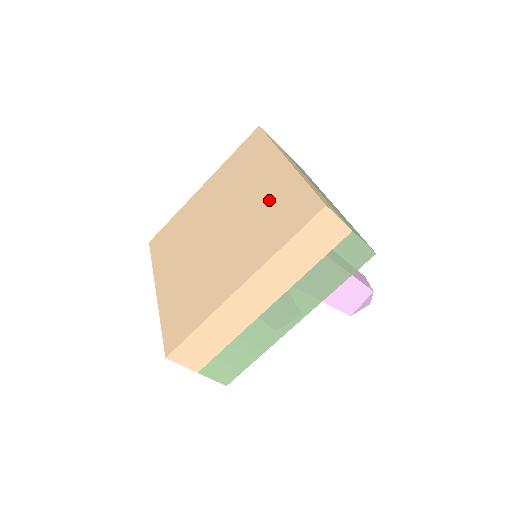
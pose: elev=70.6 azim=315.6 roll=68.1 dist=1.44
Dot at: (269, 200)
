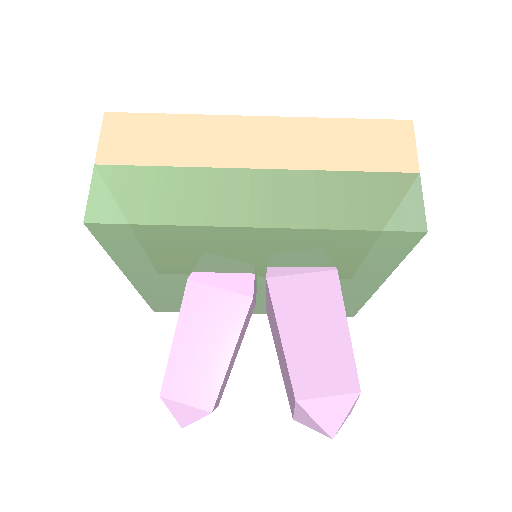
Dot at: occluded
